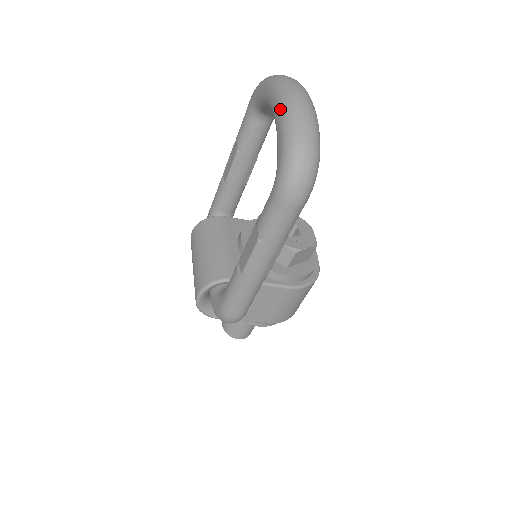
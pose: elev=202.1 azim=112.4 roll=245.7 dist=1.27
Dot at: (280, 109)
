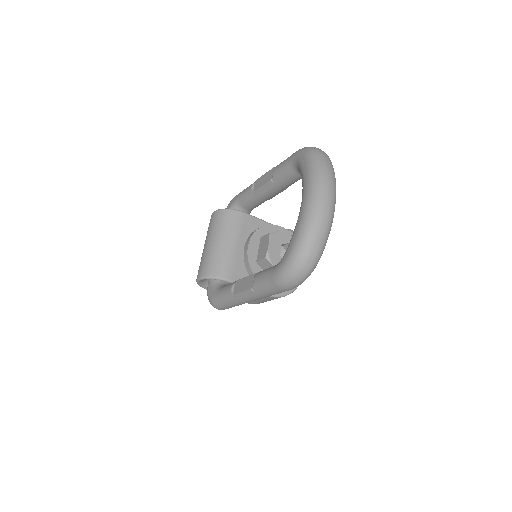
Dot at: (305, 214)
